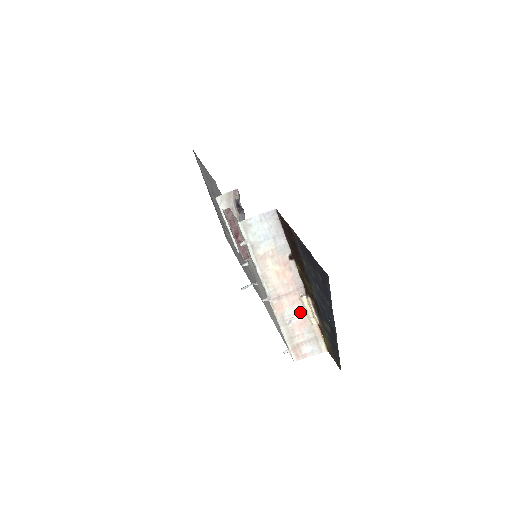
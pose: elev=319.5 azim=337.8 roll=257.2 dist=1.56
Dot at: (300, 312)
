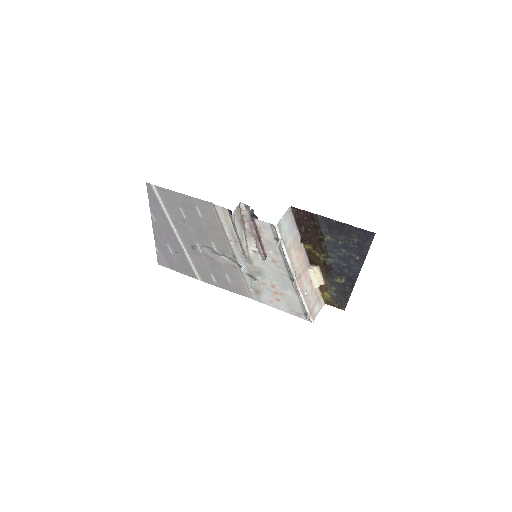
Dot at: (310, 282)
